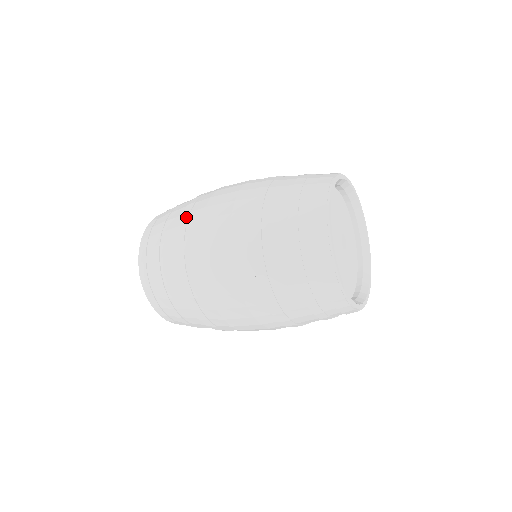
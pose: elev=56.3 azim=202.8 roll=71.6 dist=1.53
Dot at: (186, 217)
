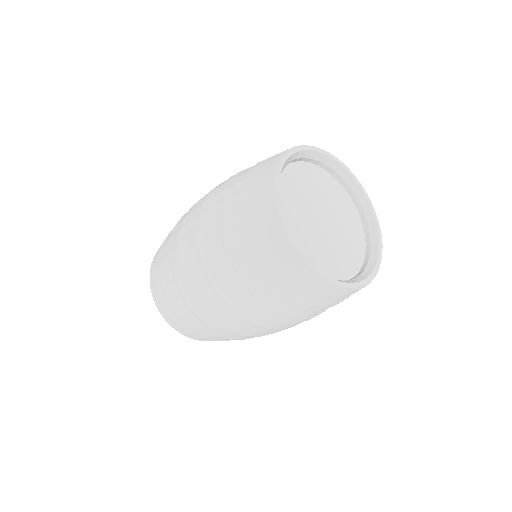
Dot at: (175, 288)
